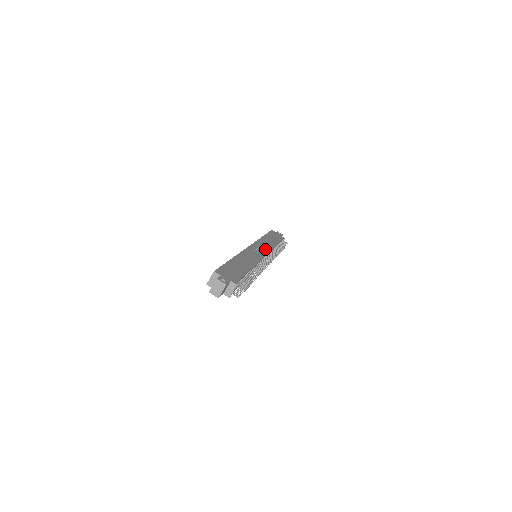
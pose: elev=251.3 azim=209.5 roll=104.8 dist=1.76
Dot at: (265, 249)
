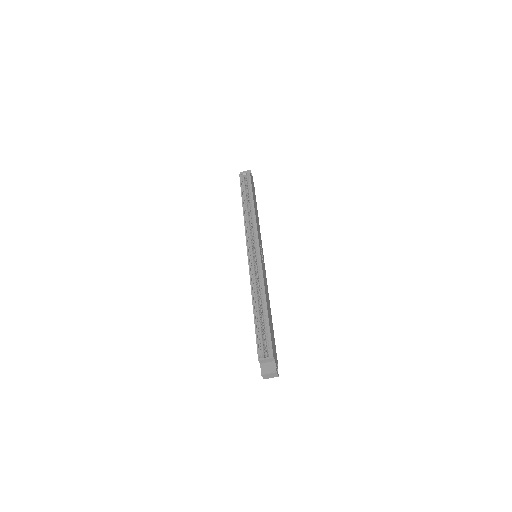
Dot at: (261, 243)
